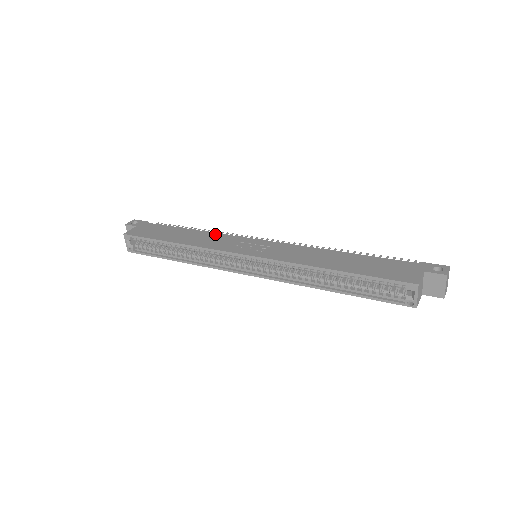
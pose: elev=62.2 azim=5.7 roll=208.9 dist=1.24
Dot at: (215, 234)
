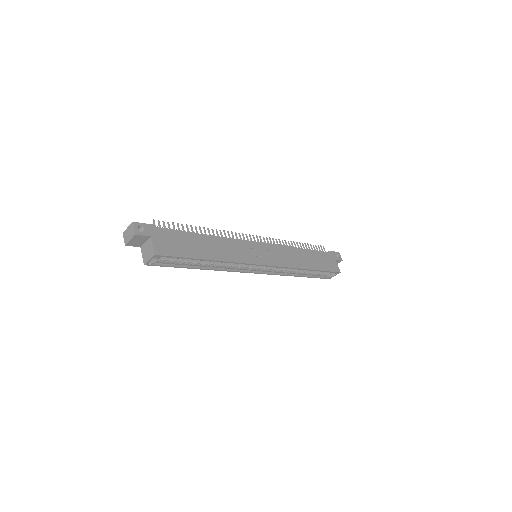
Dot at: (227, 240)
